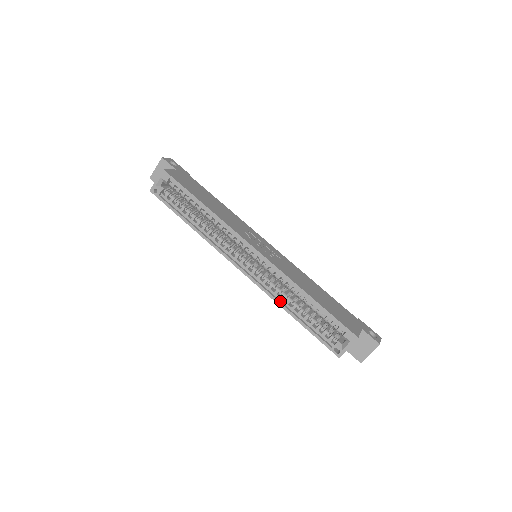
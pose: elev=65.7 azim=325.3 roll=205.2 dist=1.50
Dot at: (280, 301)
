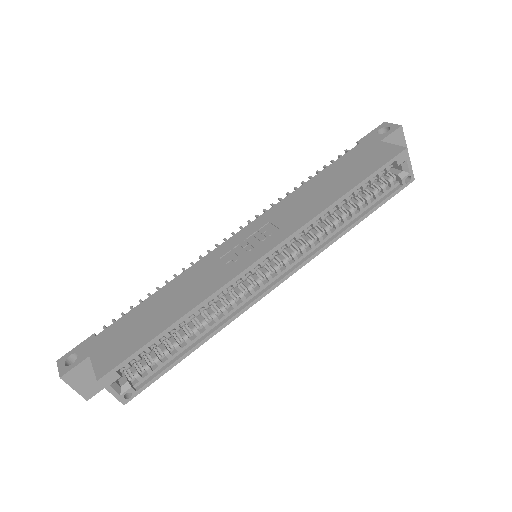
Dot at: (333, 237)
